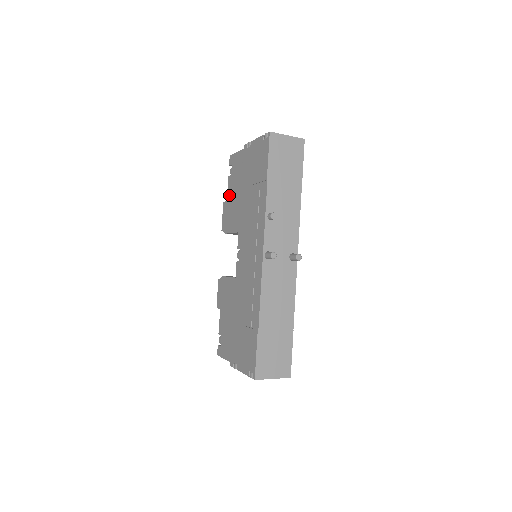
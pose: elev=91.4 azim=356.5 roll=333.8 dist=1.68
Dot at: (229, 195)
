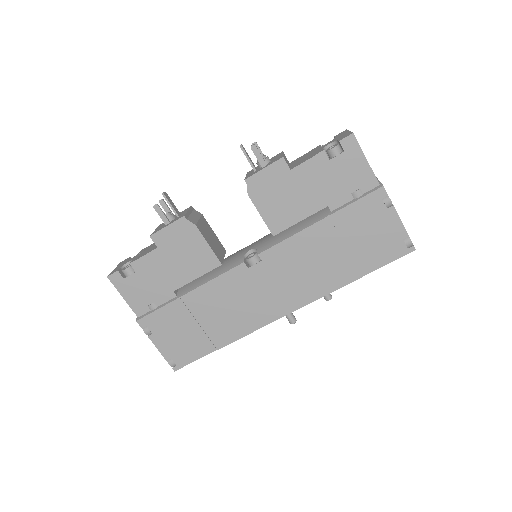
Dot at: (302, 173)
